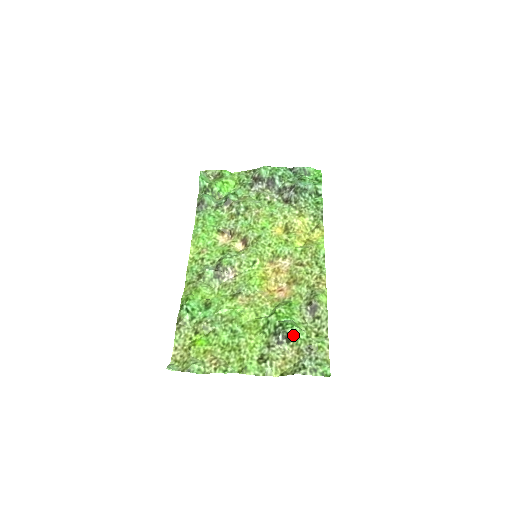
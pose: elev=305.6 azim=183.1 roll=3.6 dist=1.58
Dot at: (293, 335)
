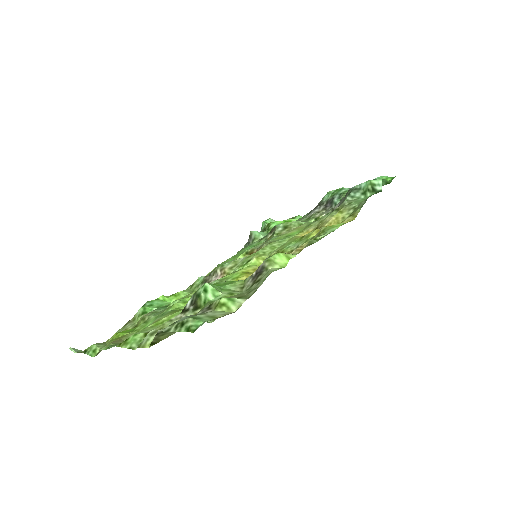
Dot at: (201, 296)
